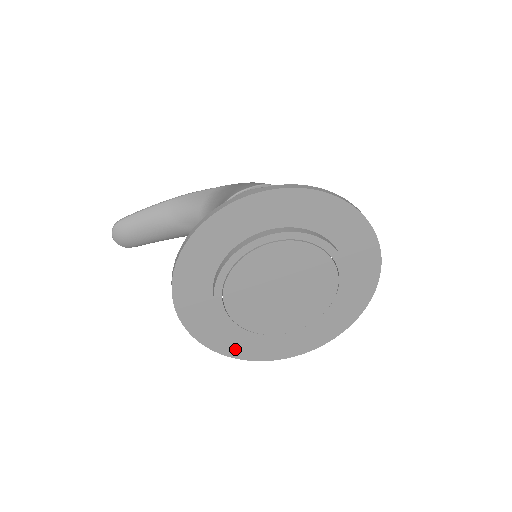
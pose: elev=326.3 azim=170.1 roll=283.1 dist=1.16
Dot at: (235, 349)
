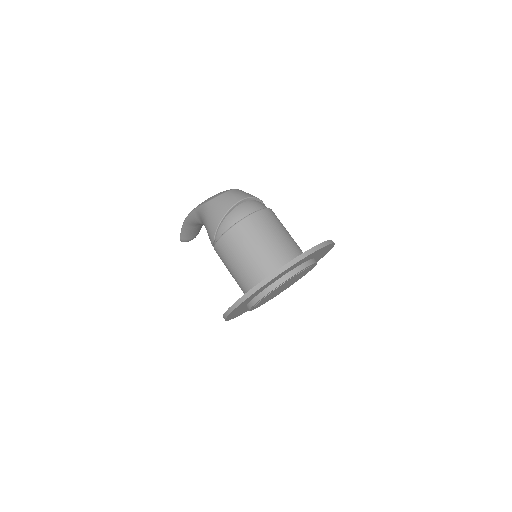
Dot at: occluded
